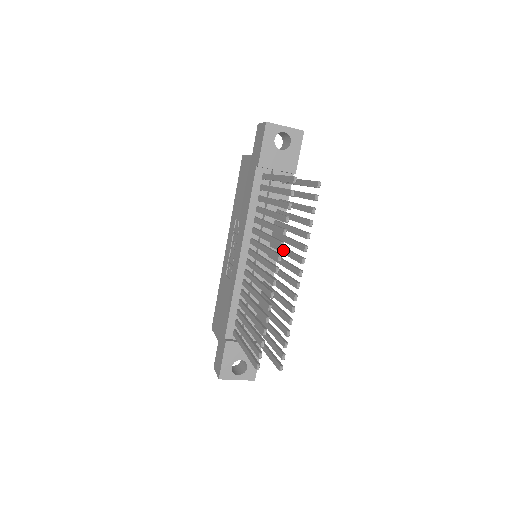
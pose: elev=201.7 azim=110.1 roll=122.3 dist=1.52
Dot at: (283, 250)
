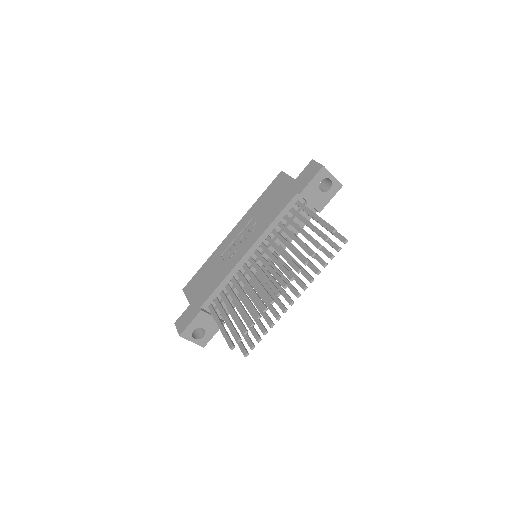
Dot at: (286, 267)
